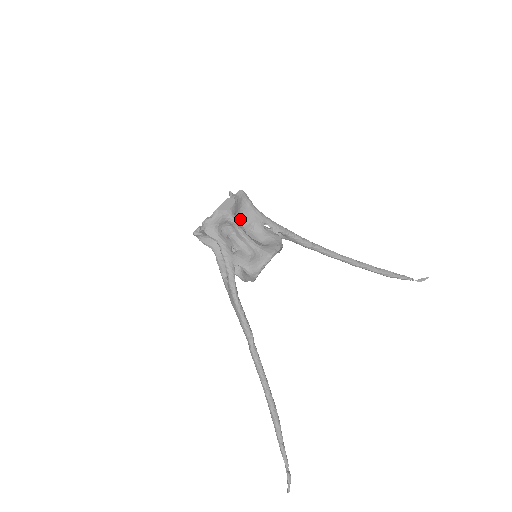
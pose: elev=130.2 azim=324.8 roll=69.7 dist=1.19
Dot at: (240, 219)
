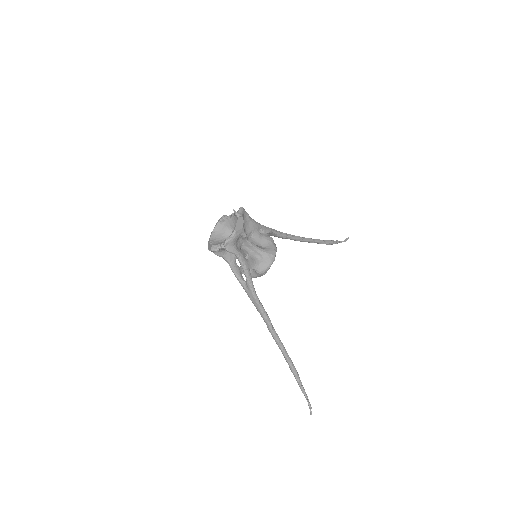
Dot at: (245, 231)
